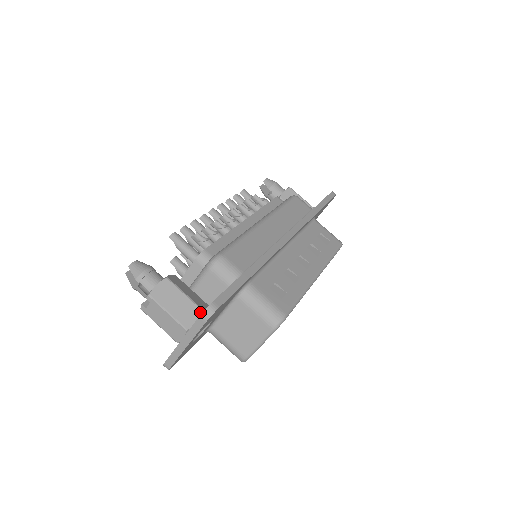
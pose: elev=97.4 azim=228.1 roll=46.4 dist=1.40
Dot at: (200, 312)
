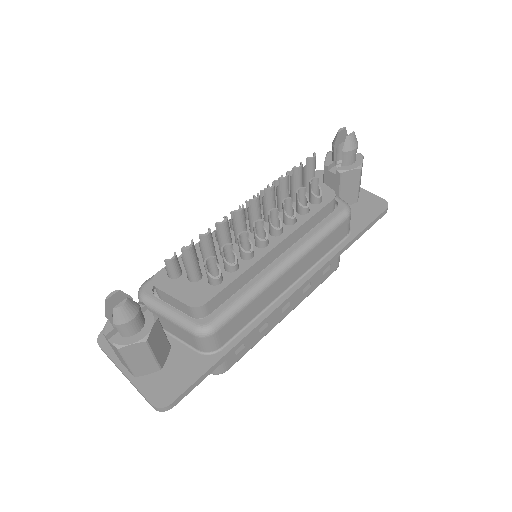
Dot at: (157, 369)
